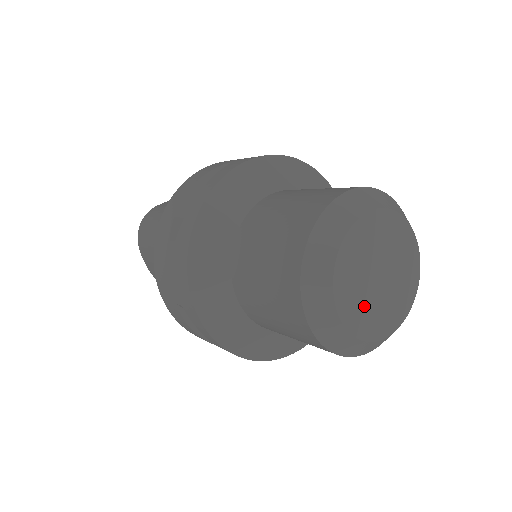
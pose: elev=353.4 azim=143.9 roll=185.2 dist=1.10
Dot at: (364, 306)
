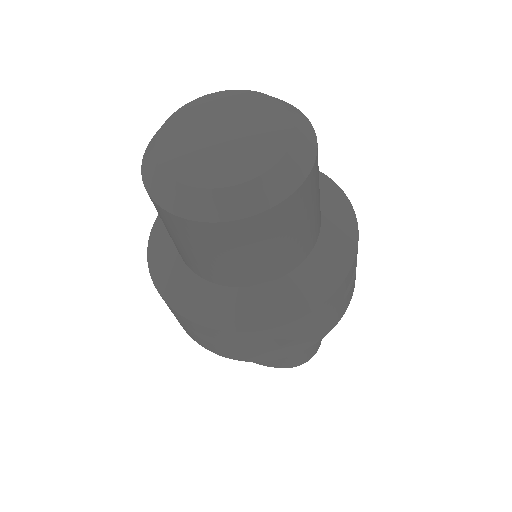
Dot at: (217, 163)
